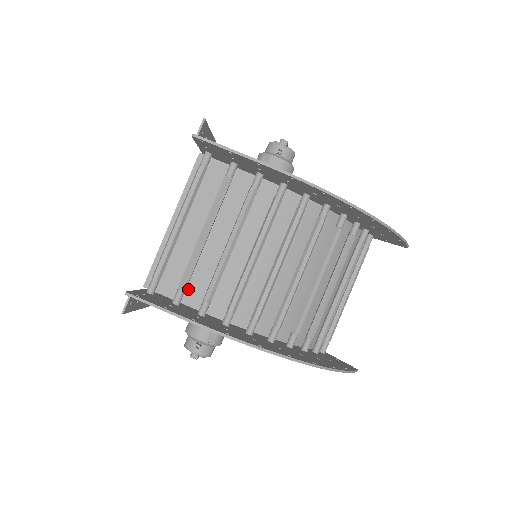
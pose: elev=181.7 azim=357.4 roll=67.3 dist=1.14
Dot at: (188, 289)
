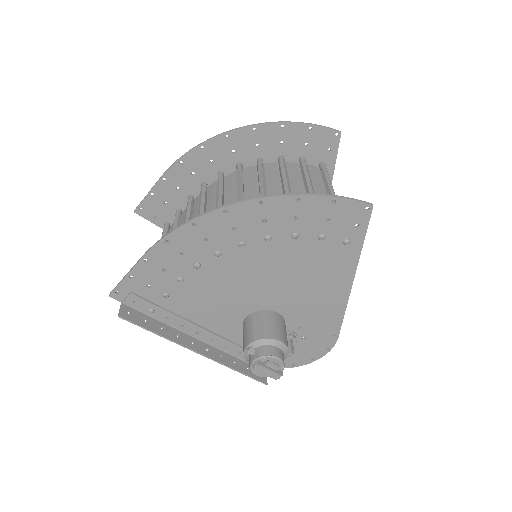
Dot at: occluded
